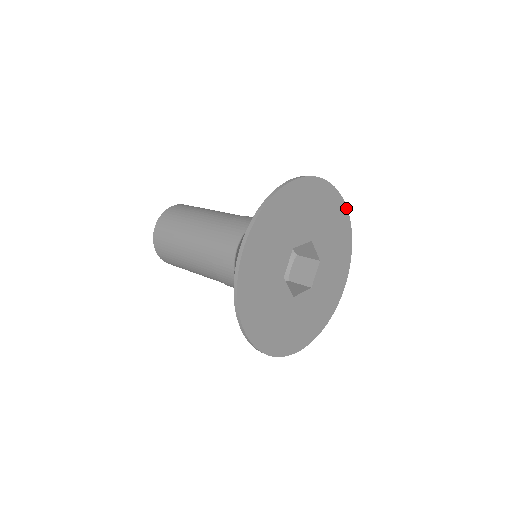
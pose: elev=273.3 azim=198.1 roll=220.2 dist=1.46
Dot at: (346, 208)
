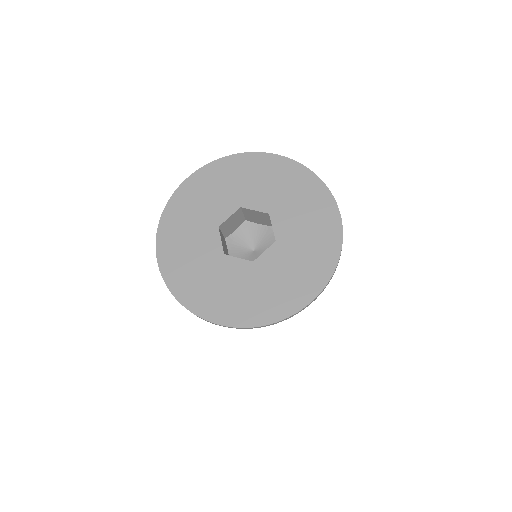
Dot at: (272, 155)
